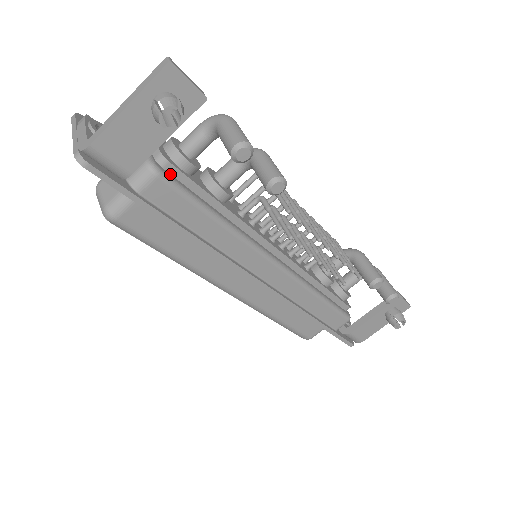
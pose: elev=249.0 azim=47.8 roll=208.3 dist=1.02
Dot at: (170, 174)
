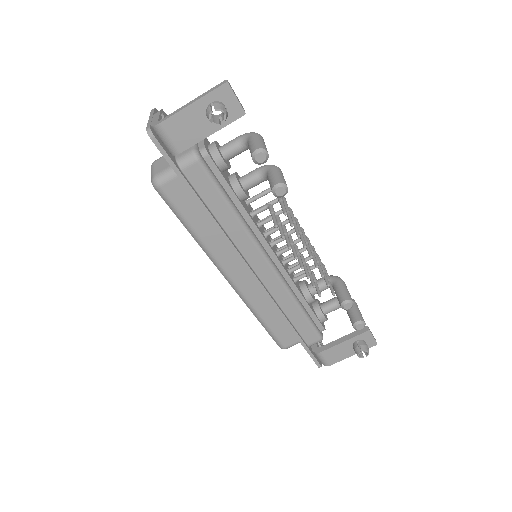
Dot at: (207, 164)
